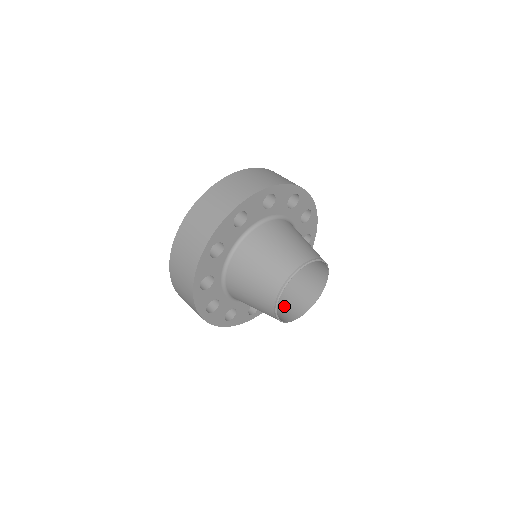
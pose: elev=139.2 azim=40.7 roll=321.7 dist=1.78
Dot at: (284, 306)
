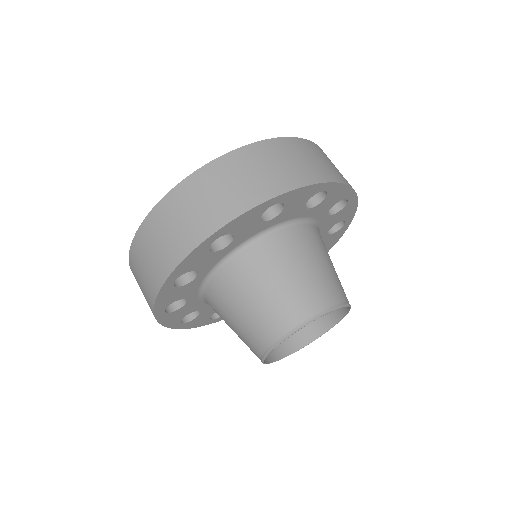
Dot at: occluded
